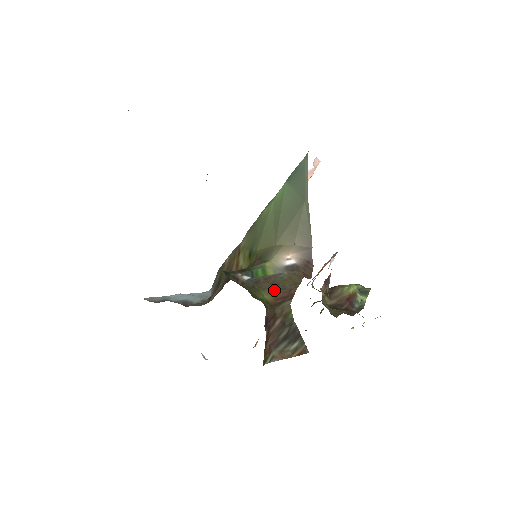
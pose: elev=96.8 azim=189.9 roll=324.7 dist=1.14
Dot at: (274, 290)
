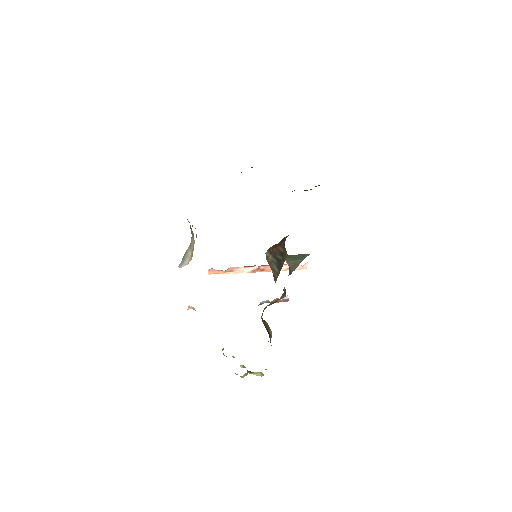
Dot at: occluded
